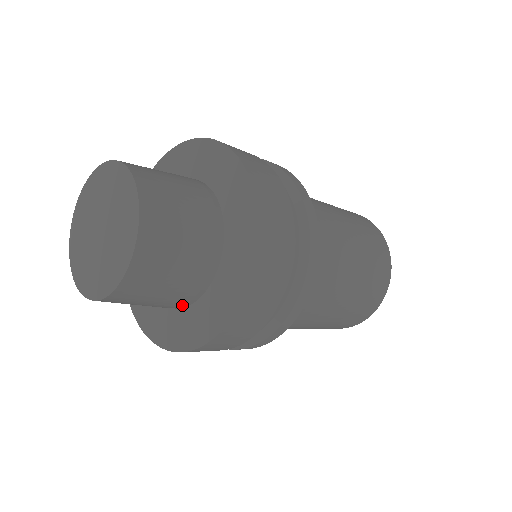
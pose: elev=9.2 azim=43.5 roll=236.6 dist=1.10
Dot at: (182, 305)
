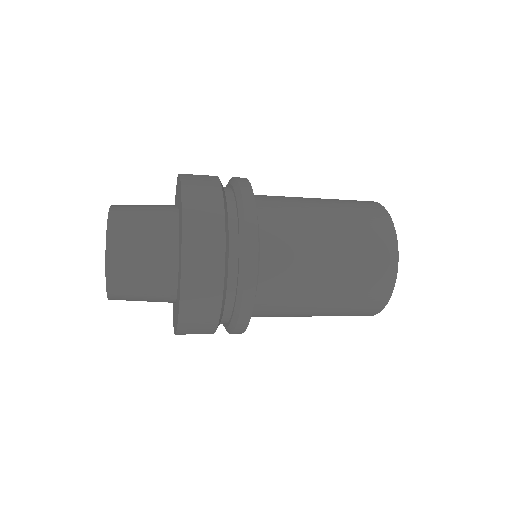
Dot at: (171, 295)
